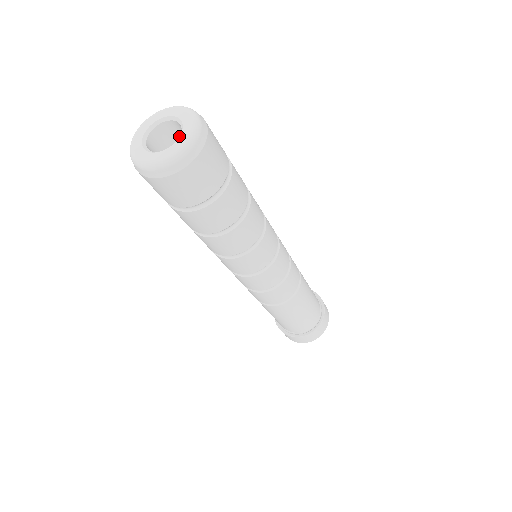
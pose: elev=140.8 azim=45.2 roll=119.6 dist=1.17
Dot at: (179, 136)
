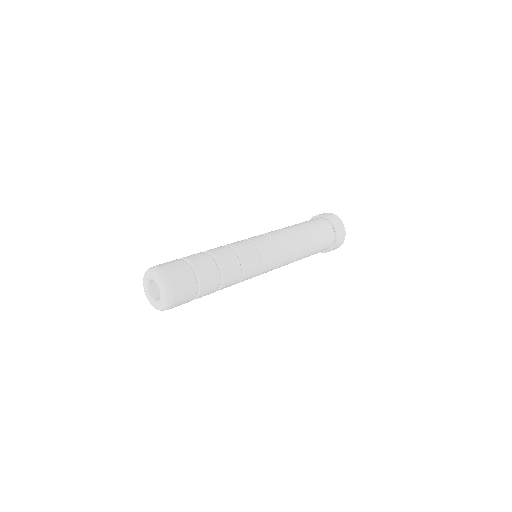
Dot at: occluded
